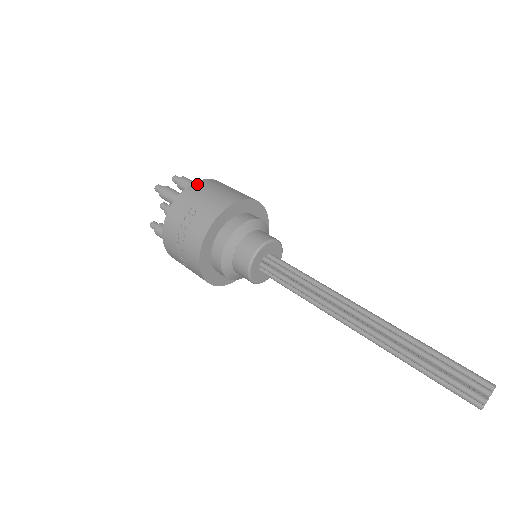
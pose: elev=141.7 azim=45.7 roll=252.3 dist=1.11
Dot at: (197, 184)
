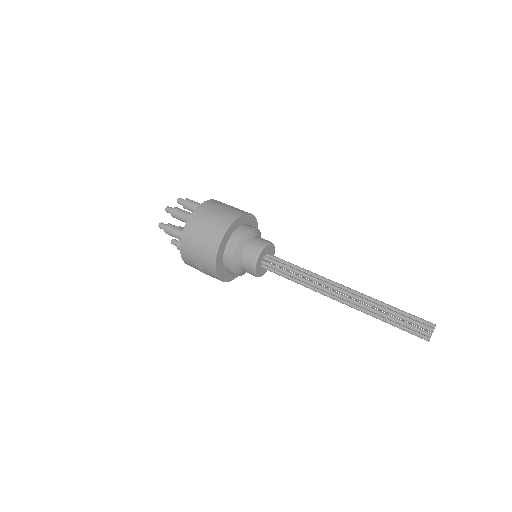
Dot at: (188, 226)
